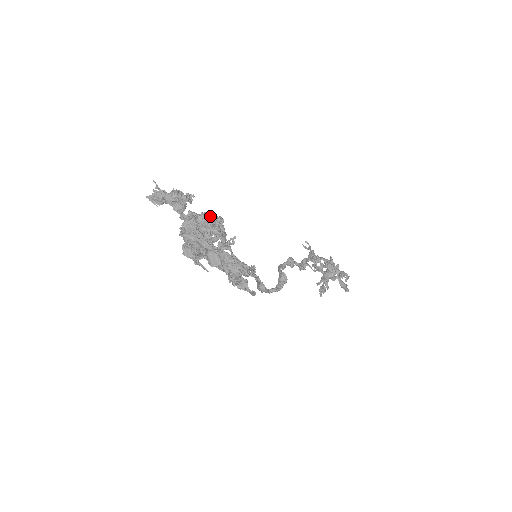
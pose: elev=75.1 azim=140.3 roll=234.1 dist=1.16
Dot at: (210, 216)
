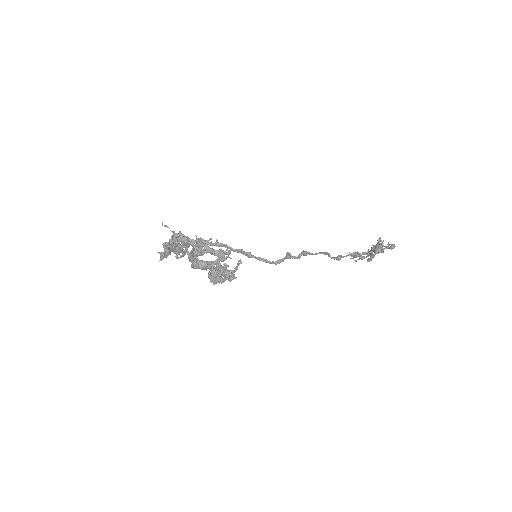
Dot at: occluded
